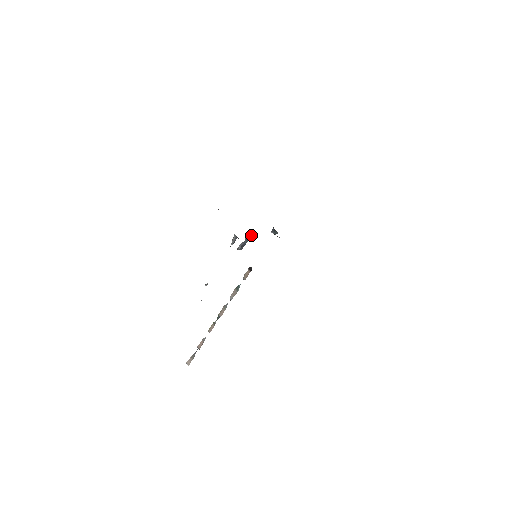
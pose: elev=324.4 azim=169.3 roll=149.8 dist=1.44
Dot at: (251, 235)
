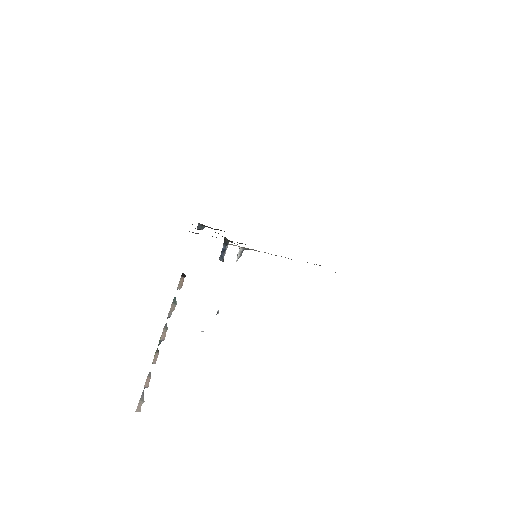
Dot at: (226, 241)
